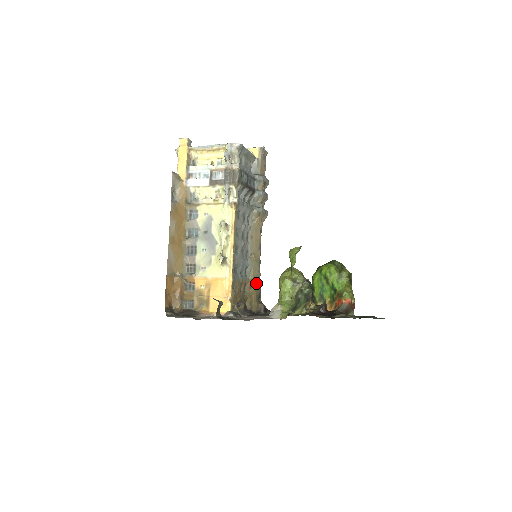
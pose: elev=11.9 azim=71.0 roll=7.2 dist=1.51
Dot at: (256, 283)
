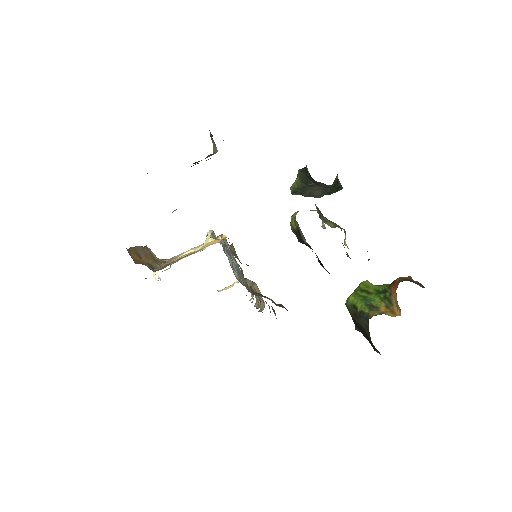
Dot at: occluded
